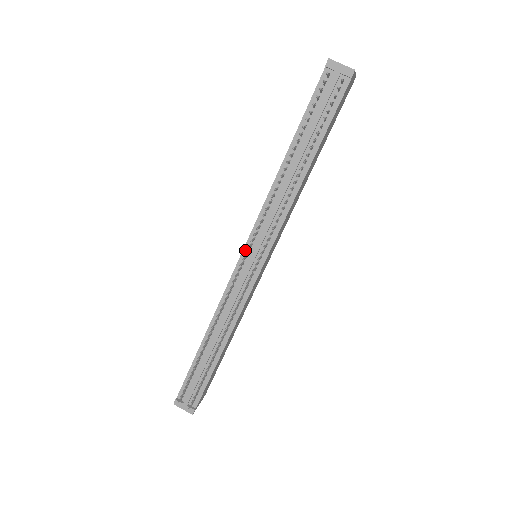
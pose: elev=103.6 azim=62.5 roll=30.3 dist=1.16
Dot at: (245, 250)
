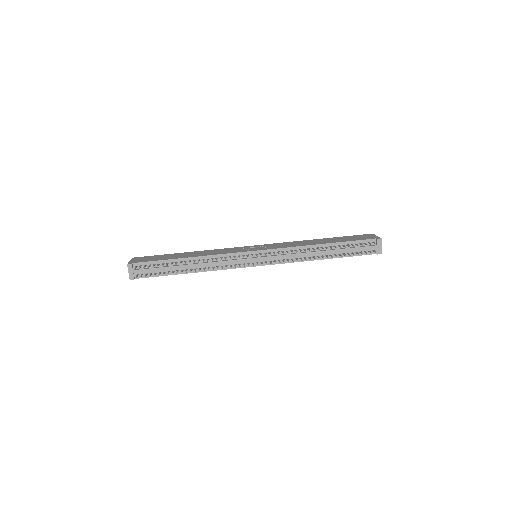
Dot at: (260, 251)
